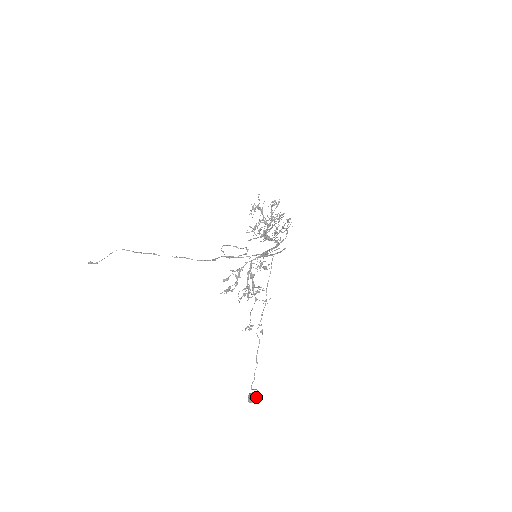
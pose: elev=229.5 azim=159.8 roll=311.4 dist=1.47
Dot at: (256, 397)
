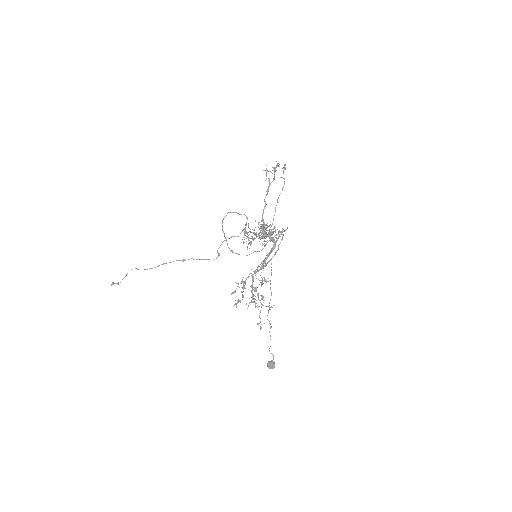
Dot at: (273, 367)
